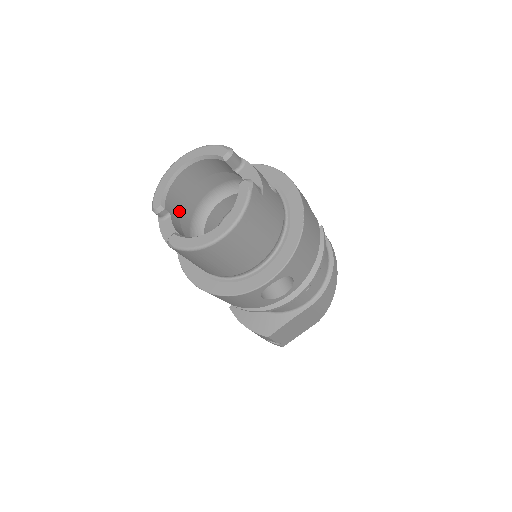
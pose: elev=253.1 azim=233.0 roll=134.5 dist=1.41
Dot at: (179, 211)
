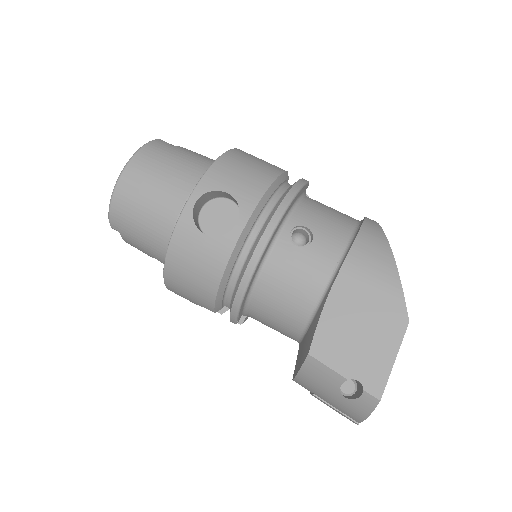
Dot at: occluded
